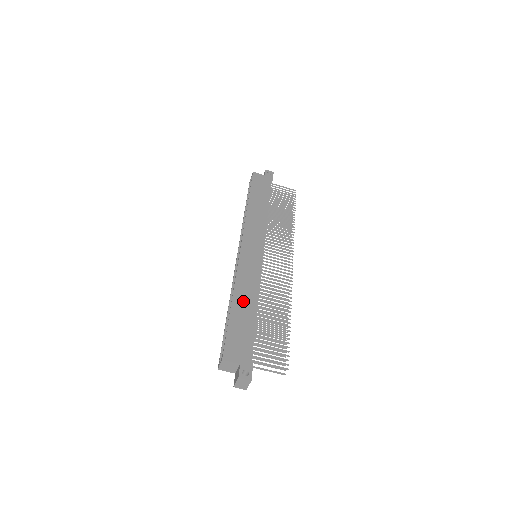
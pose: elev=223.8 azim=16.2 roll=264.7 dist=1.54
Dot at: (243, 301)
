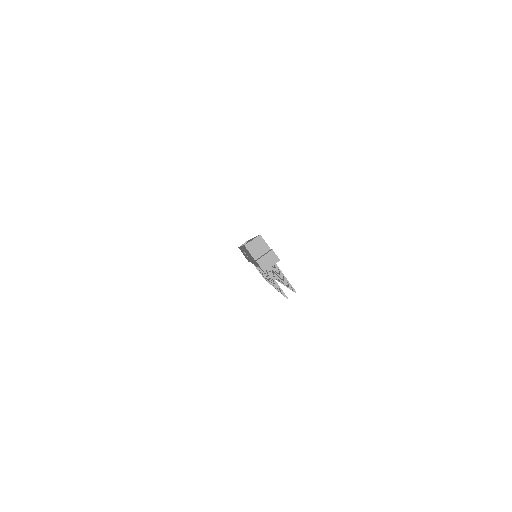
Dot at: occluded
